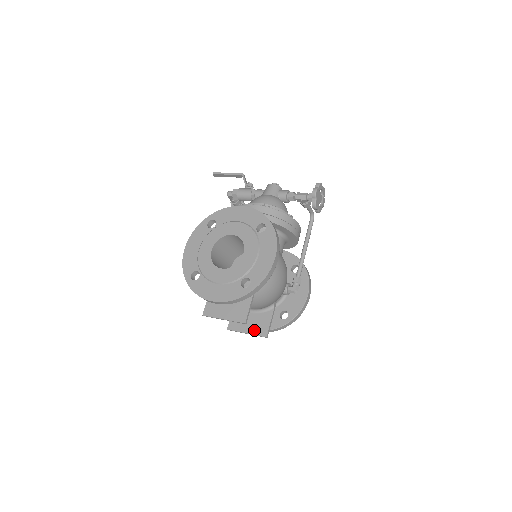
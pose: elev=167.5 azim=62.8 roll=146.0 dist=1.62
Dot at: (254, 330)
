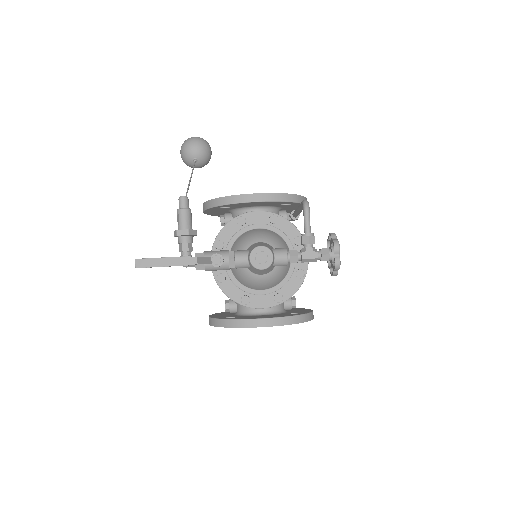
Dot at: occluded
